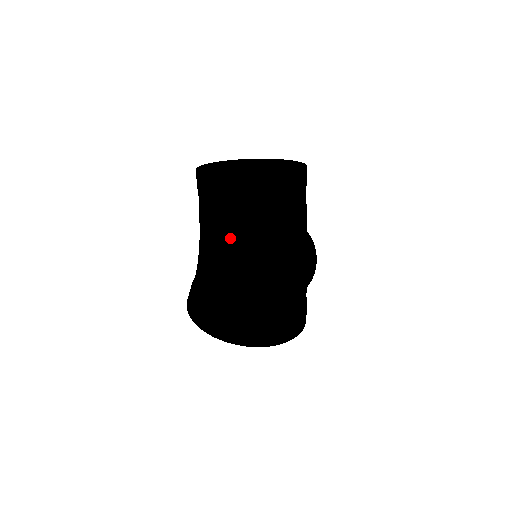
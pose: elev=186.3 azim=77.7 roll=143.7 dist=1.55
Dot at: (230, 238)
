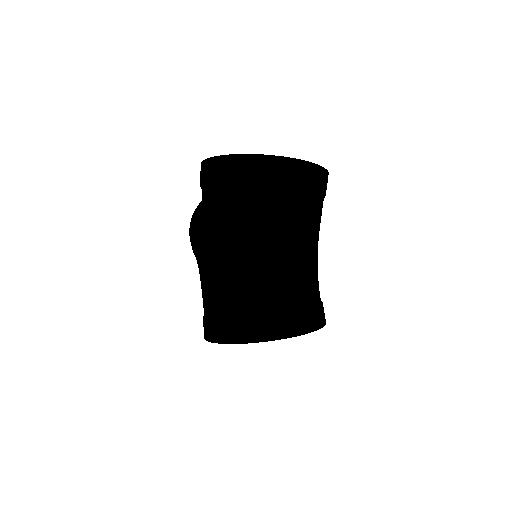
Dot at: (265, 267)
